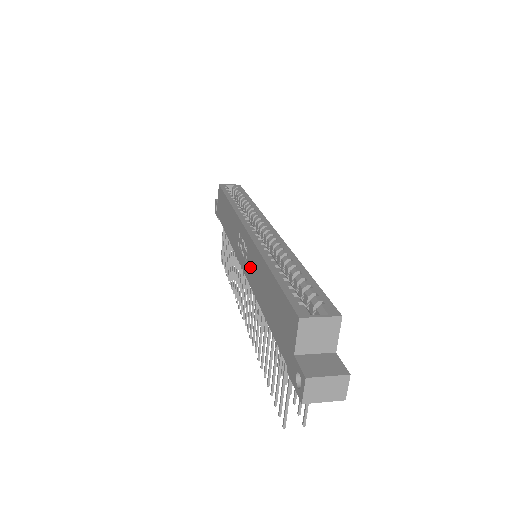
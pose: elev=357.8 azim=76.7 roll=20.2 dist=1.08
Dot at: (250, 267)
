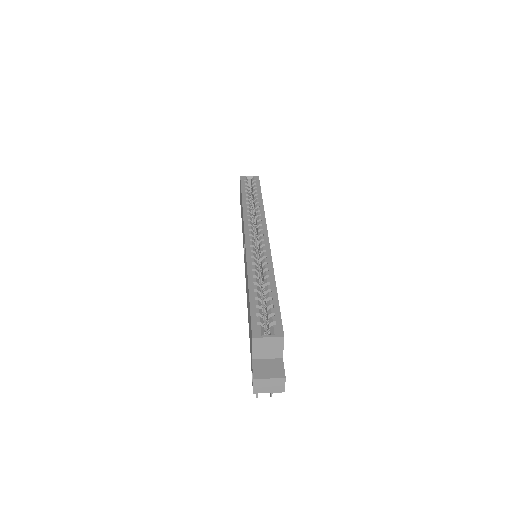
Dot at: occluded
